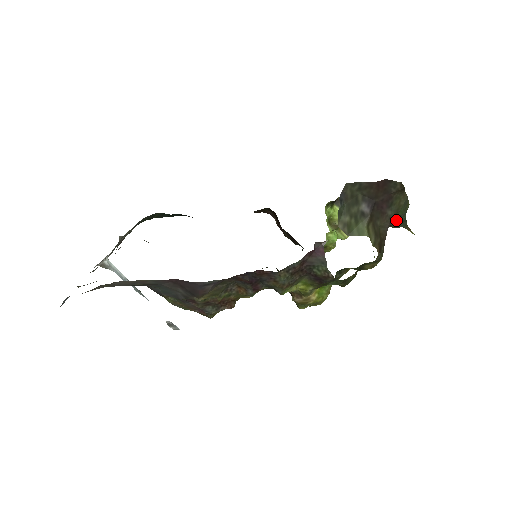
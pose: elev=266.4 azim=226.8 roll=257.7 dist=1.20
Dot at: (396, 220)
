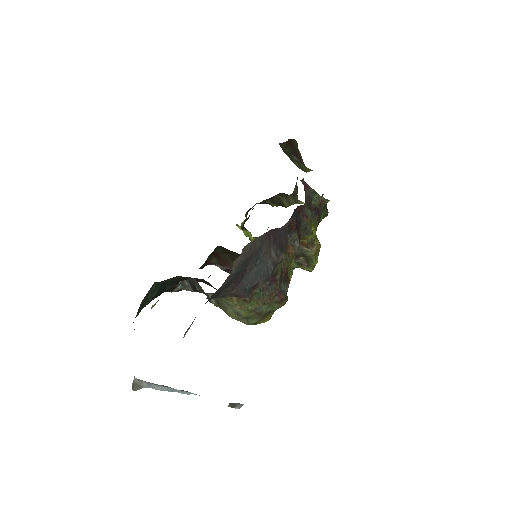
Dot at: (297, 188)
